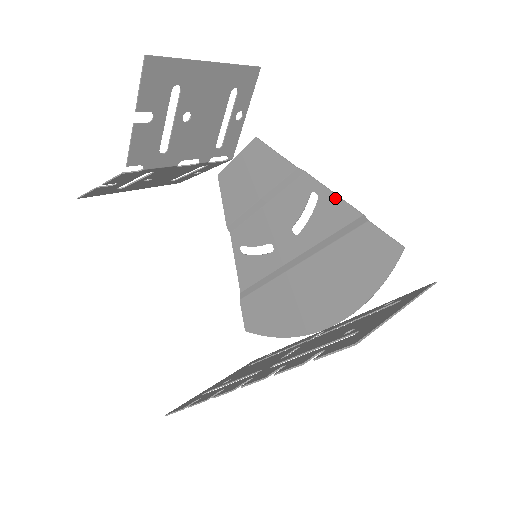
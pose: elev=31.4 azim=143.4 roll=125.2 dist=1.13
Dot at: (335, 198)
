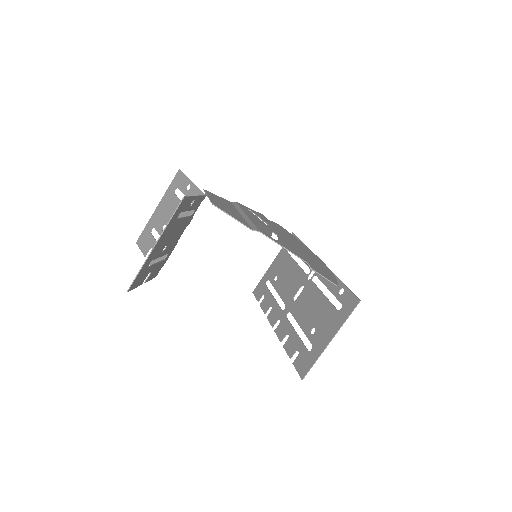
Dot at: (286, 249)
